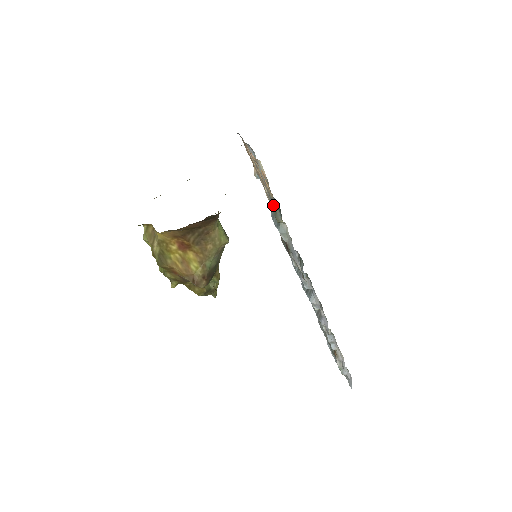
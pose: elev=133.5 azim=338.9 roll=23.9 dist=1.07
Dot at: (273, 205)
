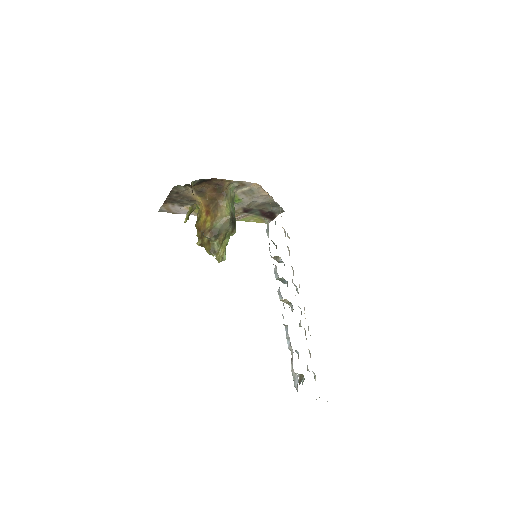
Dot at: occluded
